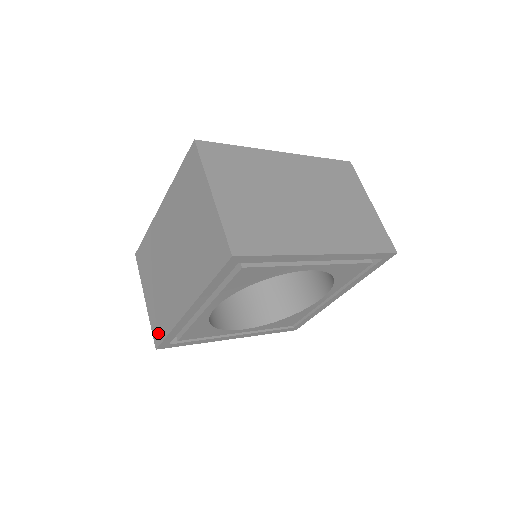
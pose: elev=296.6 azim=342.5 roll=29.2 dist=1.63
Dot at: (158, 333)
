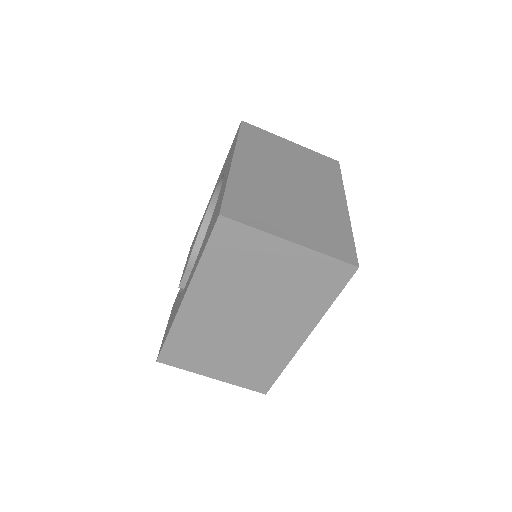
Dot at: (262, 383)
